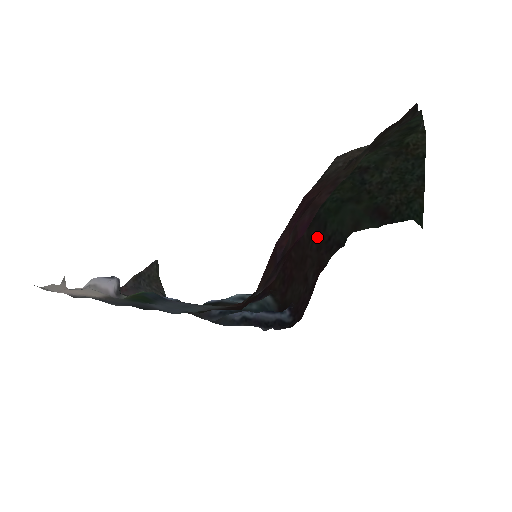
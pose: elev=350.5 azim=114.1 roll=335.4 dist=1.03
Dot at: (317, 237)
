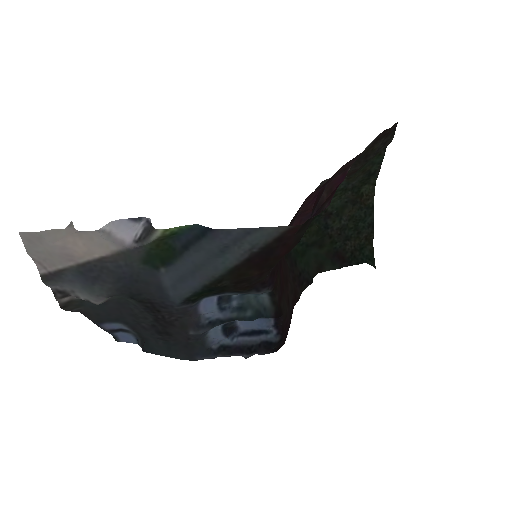
Dot at: (292, 269)
